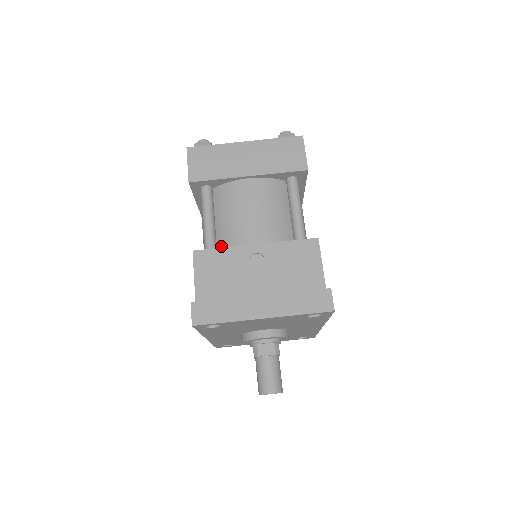
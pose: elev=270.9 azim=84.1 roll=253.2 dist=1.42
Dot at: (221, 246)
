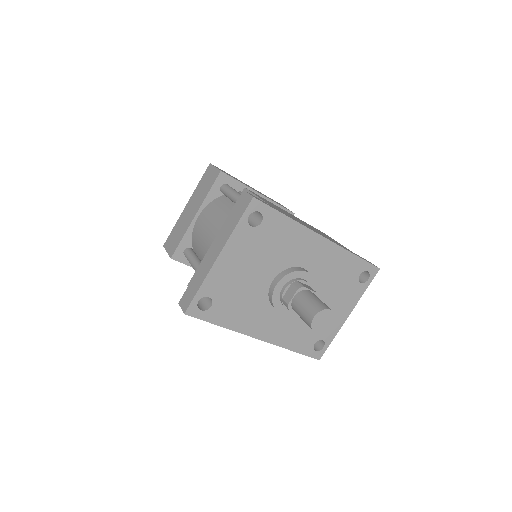
Dot at: occluded
